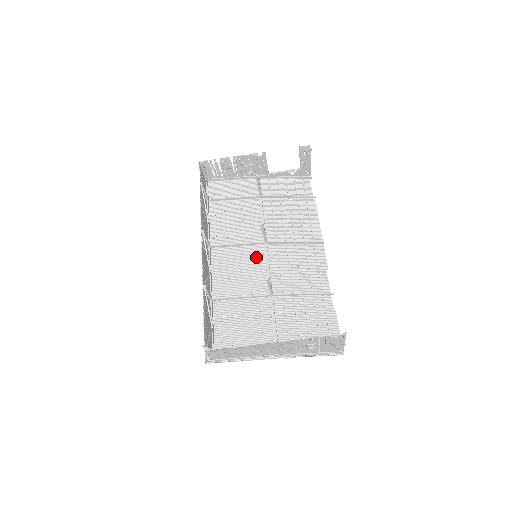
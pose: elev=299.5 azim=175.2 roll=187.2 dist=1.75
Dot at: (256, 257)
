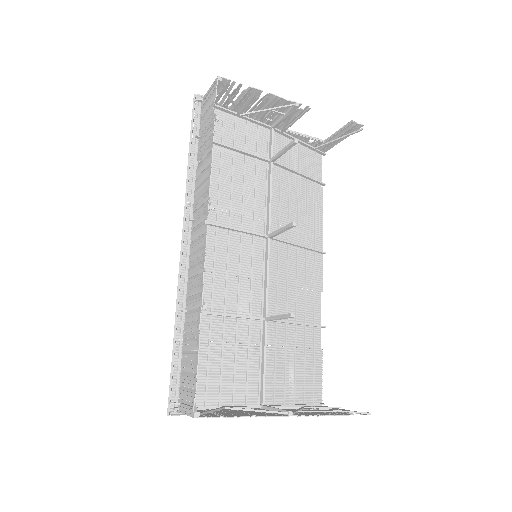
Dot at: (253, 255)
